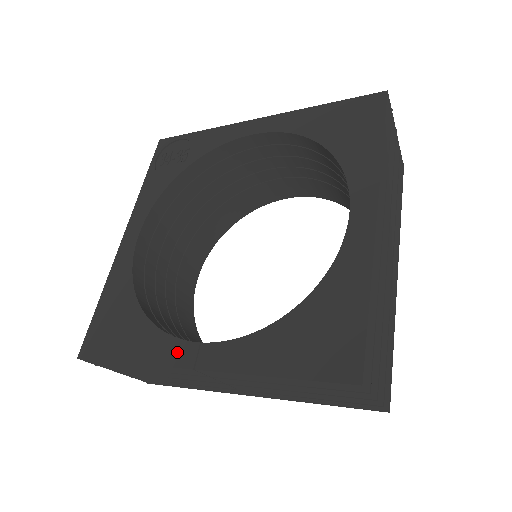
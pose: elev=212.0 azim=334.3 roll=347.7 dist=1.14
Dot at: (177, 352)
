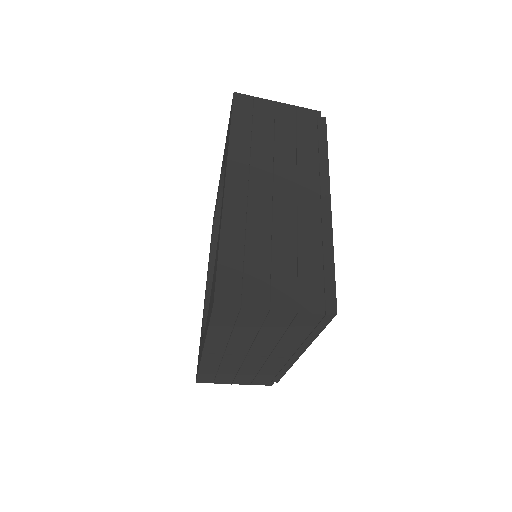
Dot at: occluded
